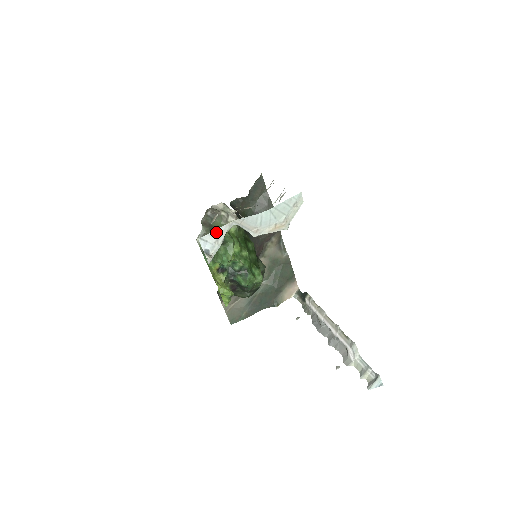
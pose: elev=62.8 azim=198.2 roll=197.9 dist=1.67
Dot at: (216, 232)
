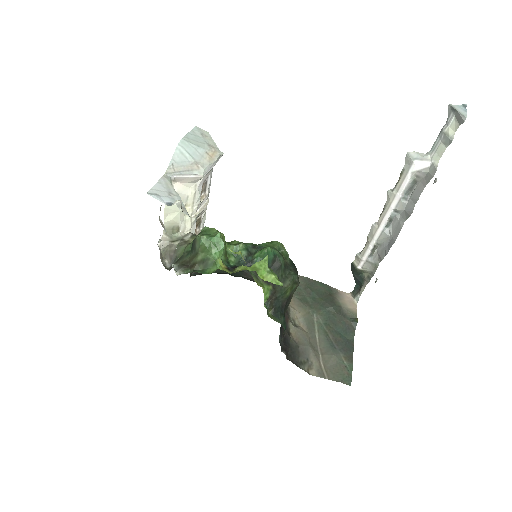
Dot at: (159, 187)
